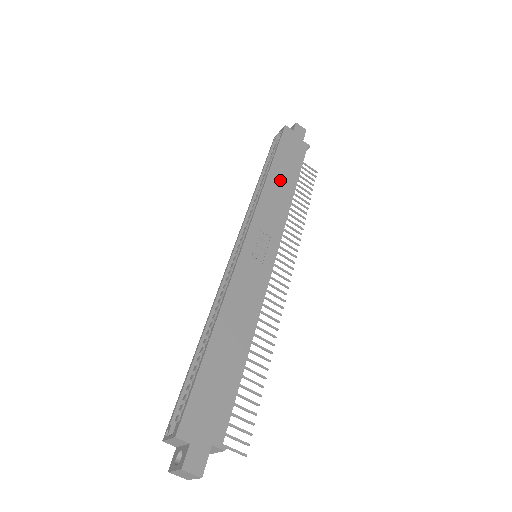
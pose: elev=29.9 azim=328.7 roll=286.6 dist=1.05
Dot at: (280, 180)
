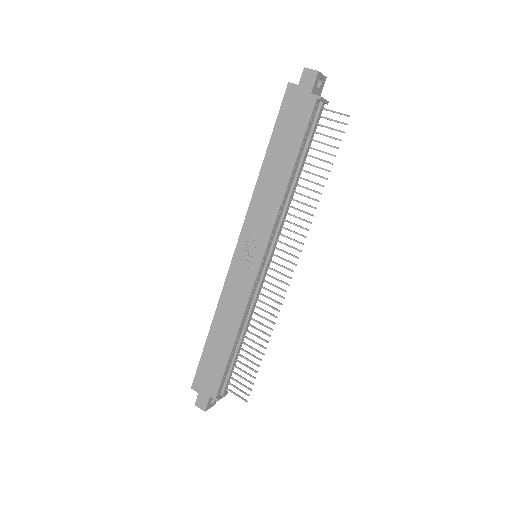
Dot at: (274, 170)
